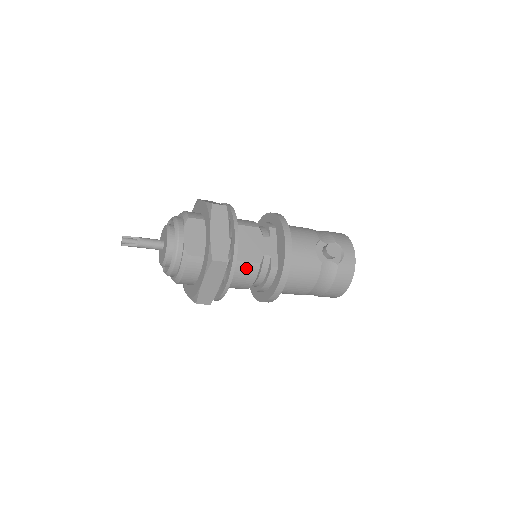
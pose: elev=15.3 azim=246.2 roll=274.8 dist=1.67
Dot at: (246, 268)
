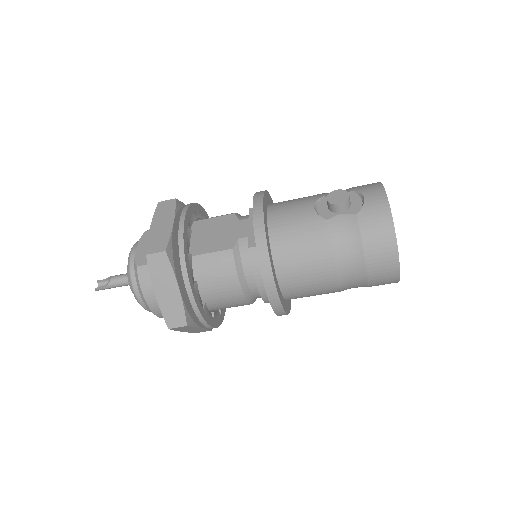
Dot at: (215, 261)
